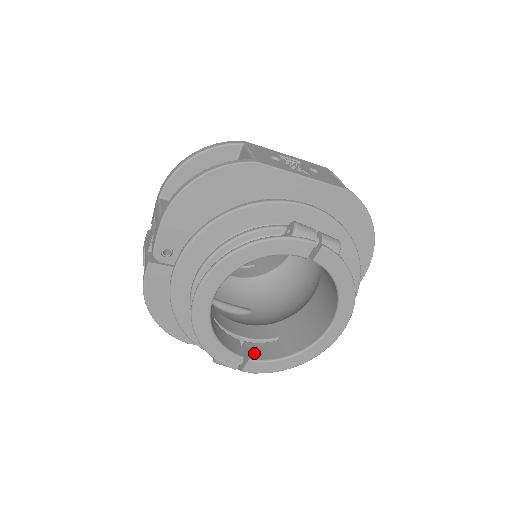
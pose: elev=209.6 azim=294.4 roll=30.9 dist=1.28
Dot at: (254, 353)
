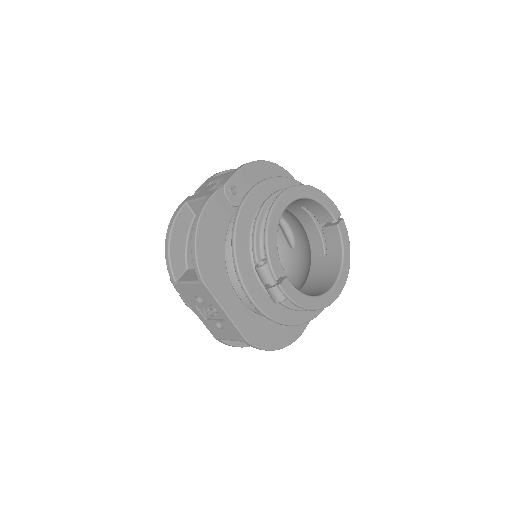
Dot at: occluded
